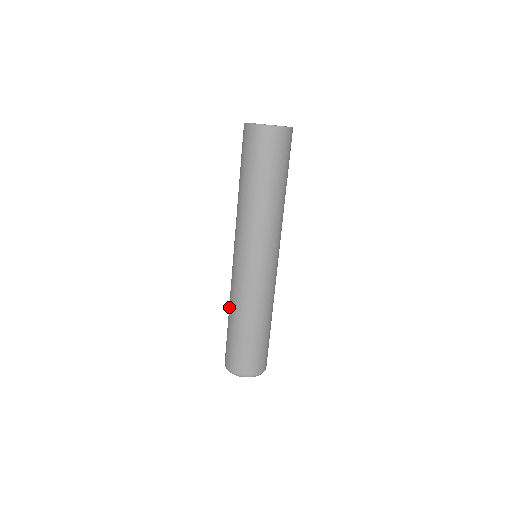
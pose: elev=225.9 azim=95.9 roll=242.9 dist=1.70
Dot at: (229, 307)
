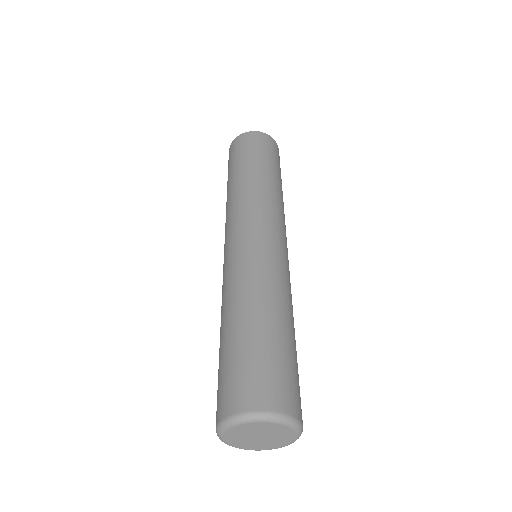
Dot at: occluded
